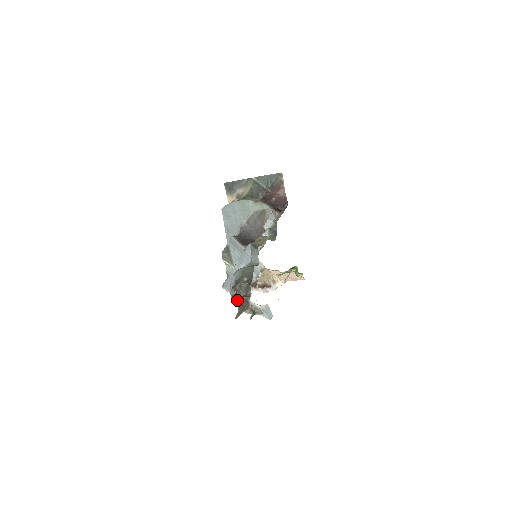
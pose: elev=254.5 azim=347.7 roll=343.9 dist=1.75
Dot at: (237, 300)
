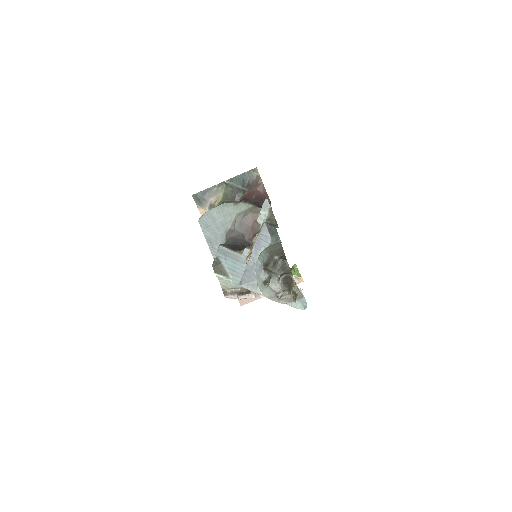
Dot at: (272, 285)
